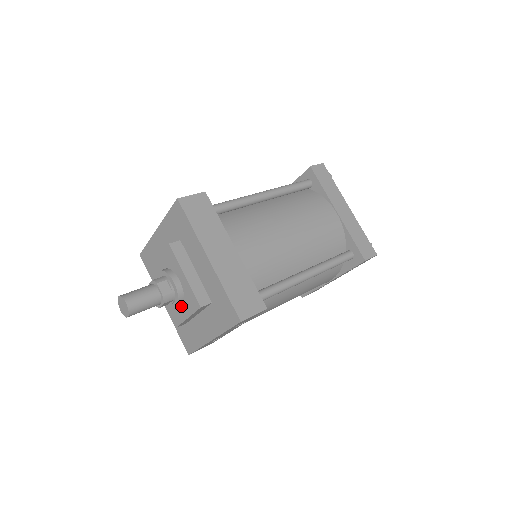
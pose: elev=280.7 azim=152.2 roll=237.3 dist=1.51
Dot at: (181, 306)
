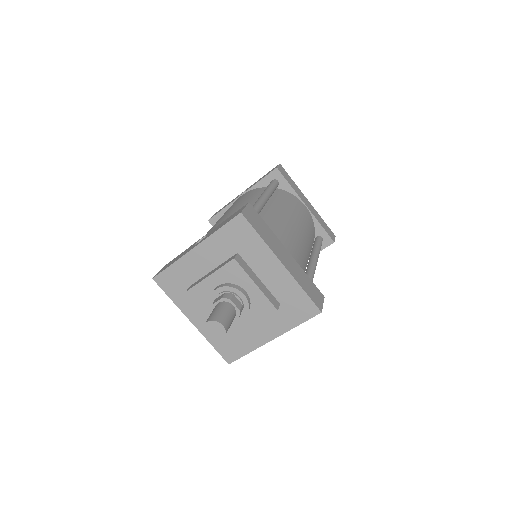
Dot at: occluded
